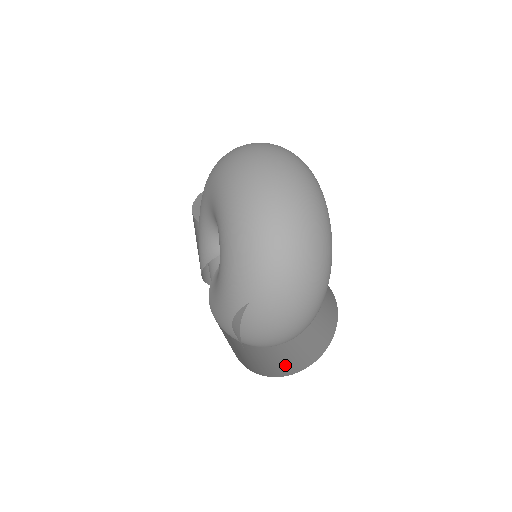
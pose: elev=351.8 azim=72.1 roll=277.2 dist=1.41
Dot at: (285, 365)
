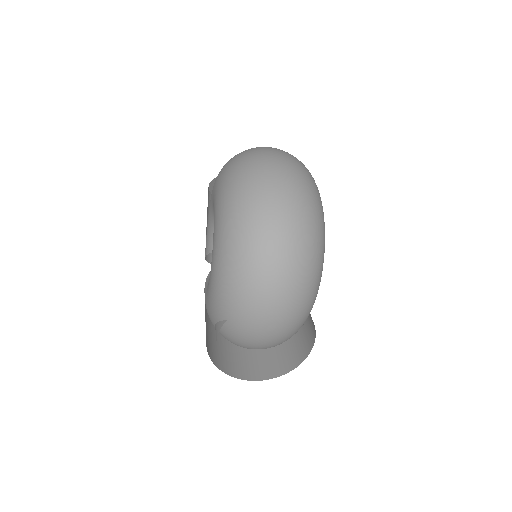
Dot at: (261, 367)
